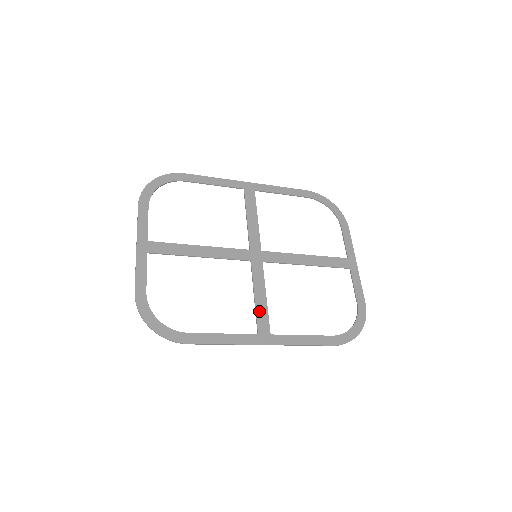
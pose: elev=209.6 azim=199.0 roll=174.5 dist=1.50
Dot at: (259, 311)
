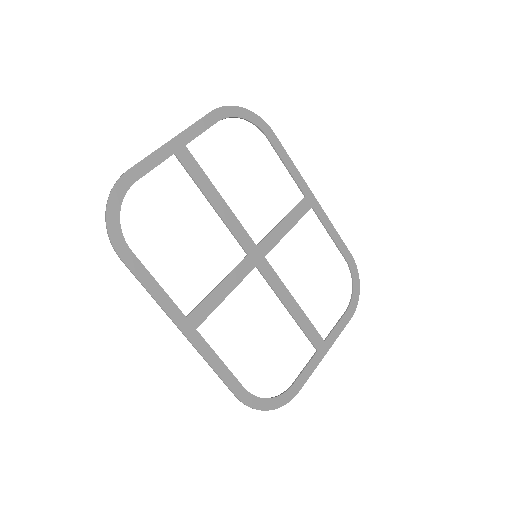
Dot at: (209, 300)
